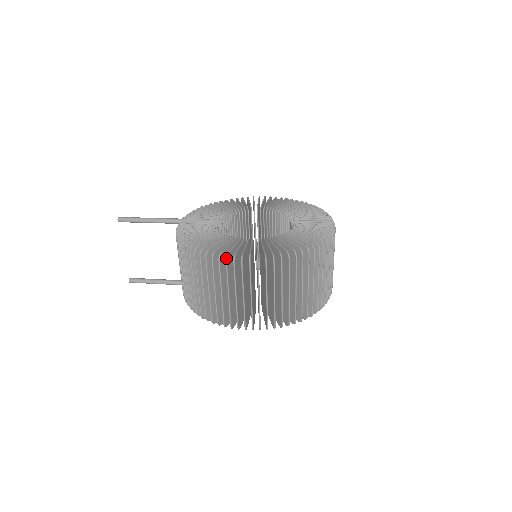
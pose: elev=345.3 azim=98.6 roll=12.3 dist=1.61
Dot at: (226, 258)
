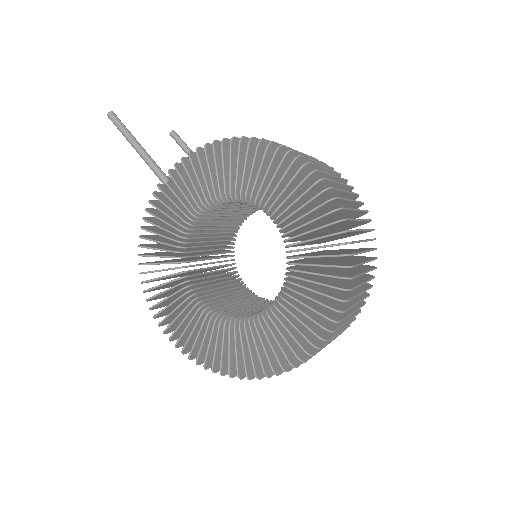
Dot at: occluded
